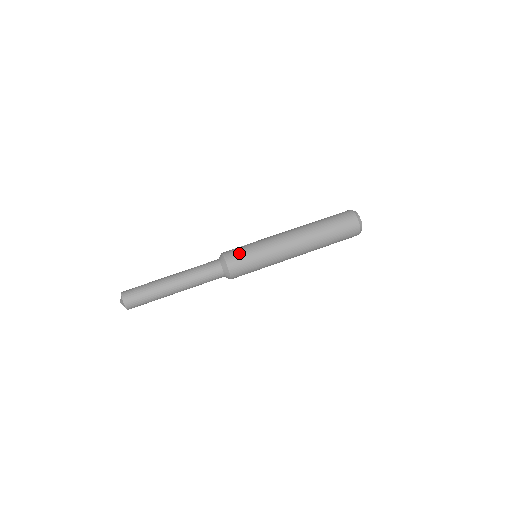
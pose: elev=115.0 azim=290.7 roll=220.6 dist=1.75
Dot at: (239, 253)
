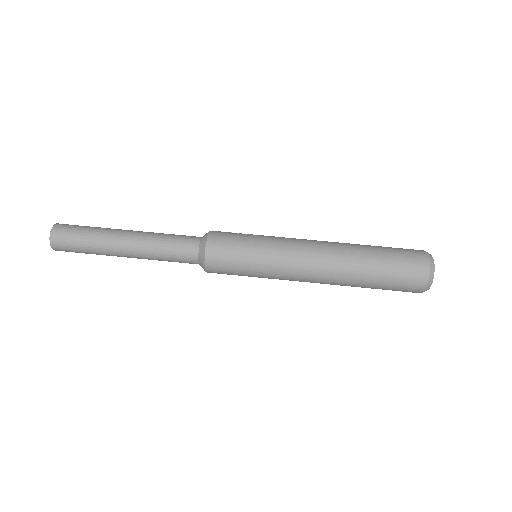
Dot at: (231, 236)
